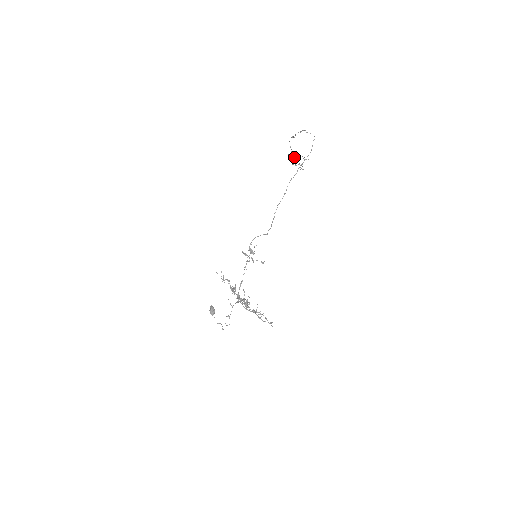
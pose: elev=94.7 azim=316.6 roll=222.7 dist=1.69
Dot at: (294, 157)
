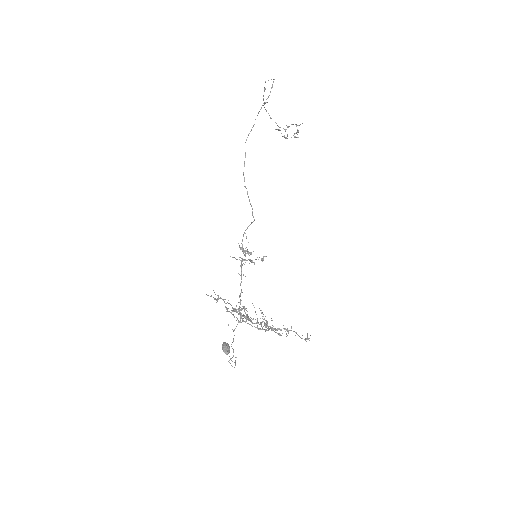
Dot at: occluded
